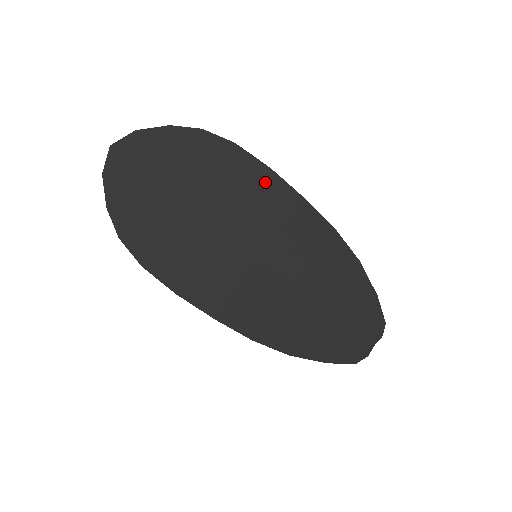
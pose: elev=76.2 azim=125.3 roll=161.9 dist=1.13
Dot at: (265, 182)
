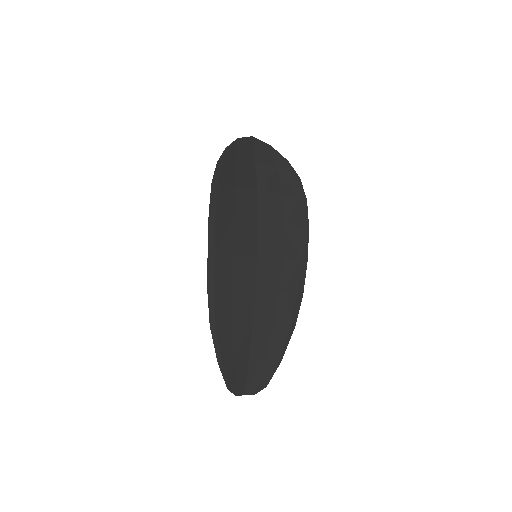
Dot at: (300, 230)
